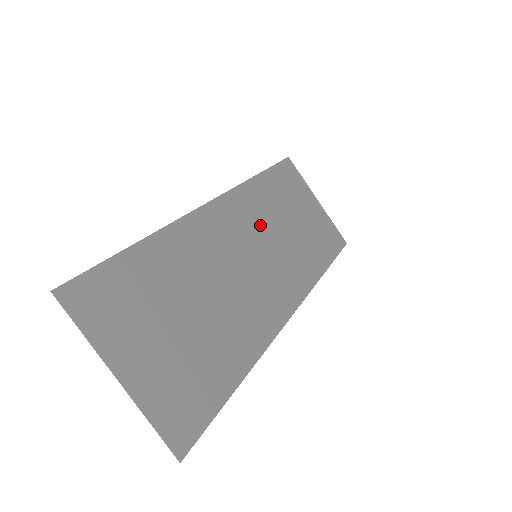
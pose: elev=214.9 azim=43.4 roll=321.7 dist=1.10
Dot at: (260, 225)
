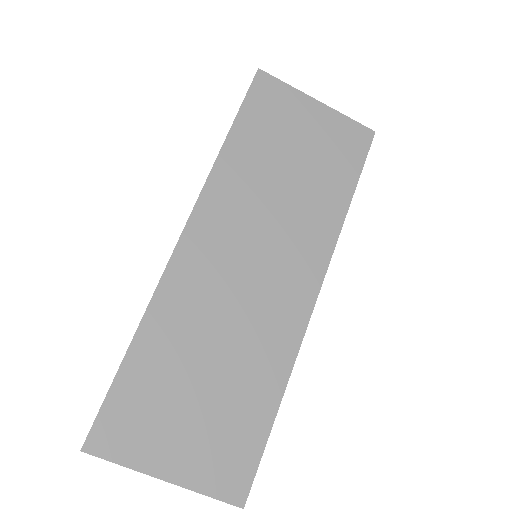
Dot at: (248, 213)
